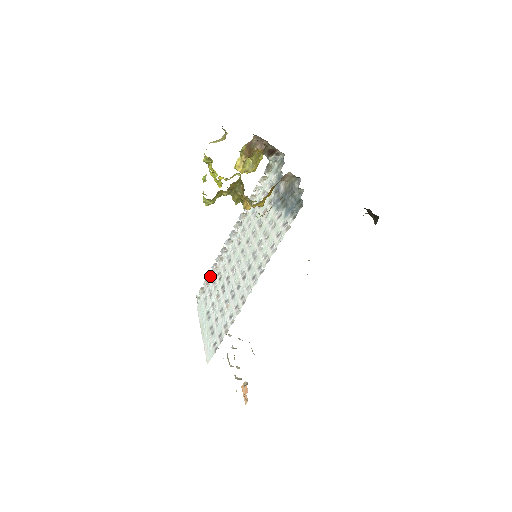
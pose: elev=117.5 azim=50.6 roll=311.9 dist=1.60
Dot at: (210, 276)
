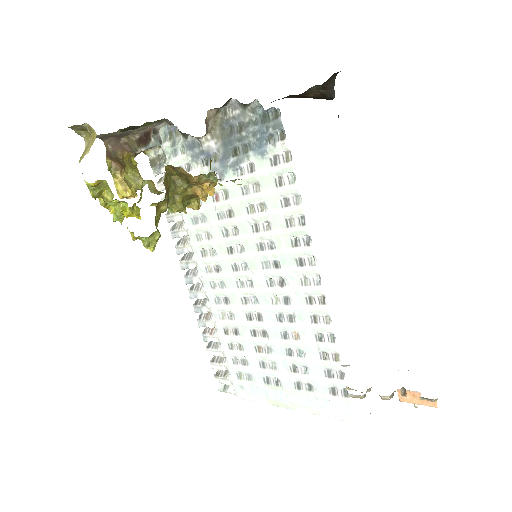
Dot at: (214, 349)
